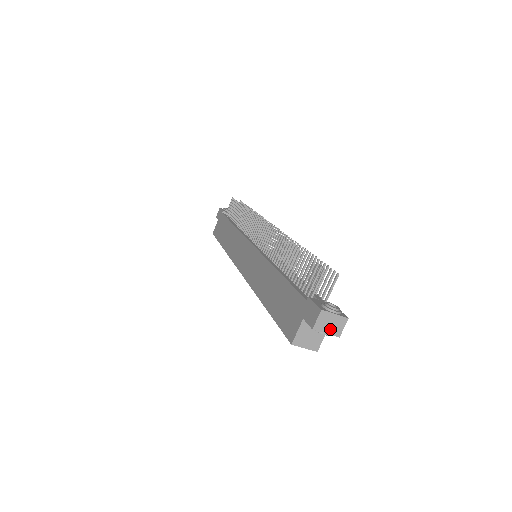
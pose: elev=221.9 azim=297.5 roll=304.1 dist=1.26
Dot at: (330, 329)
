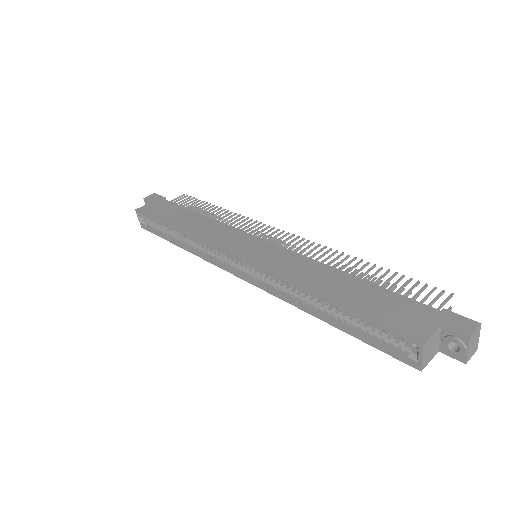
Dot at: (470, 349)
